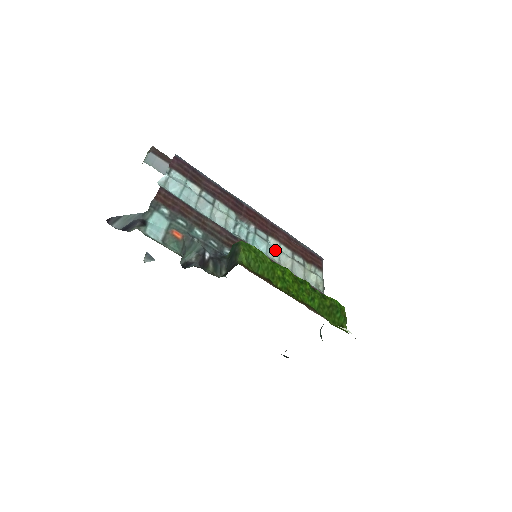
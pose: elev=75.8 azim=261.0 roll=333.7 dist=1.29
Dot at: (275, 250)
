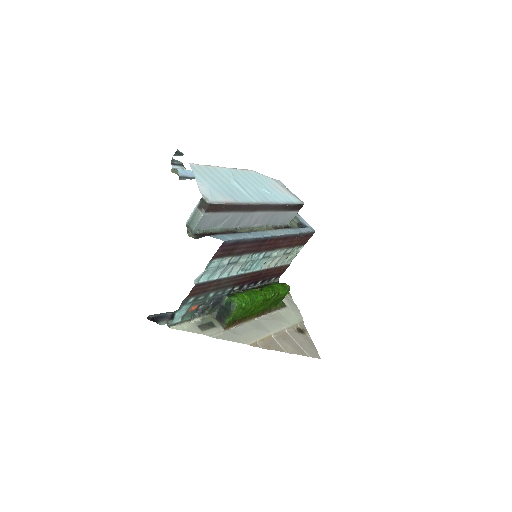
Dot at: (272, 258)
